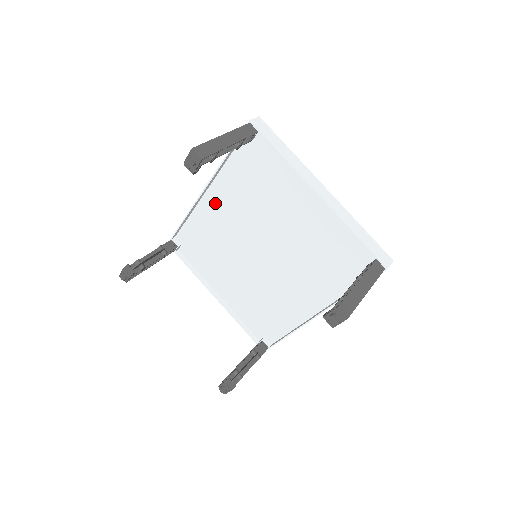
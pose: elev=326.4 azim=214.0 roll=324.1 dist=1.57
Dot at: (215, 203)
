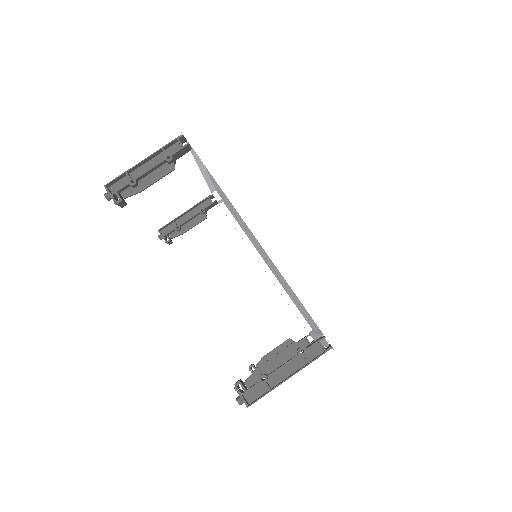
Dot at: occluded
